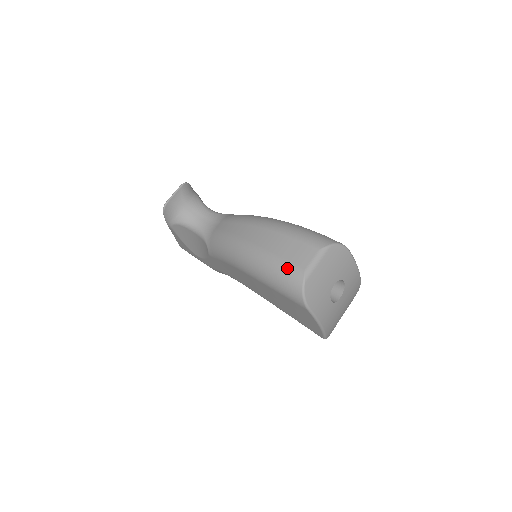
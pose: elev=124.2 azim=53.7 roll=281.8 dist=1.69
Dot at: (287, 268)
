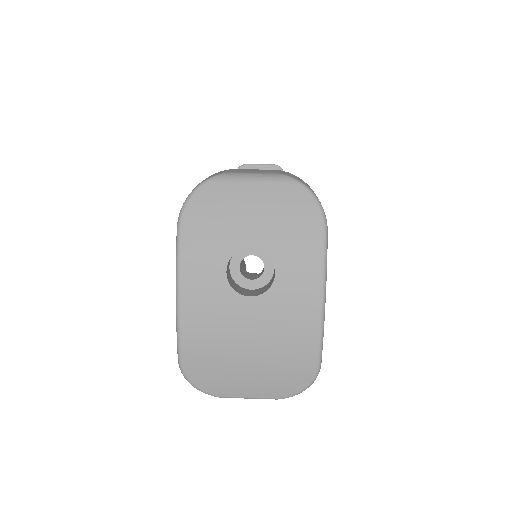
Dot at: (221, 171)
